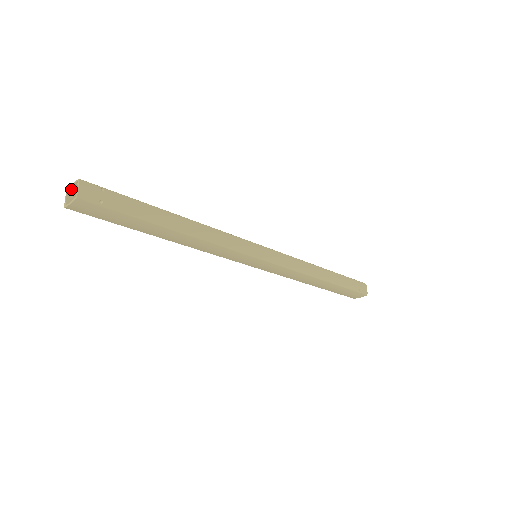
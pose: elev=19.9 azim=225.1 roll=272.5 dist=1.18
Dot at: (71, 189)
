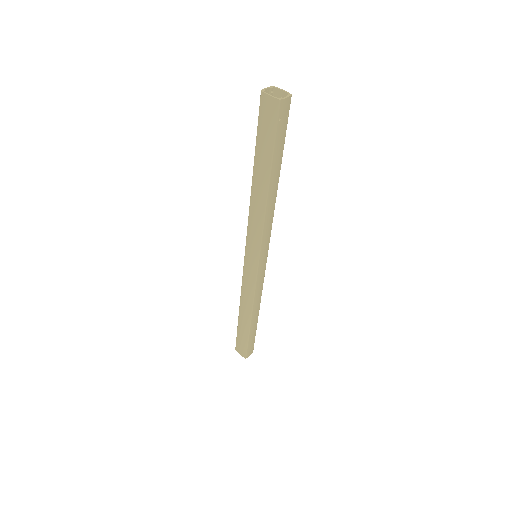
Dot at: (276, 89)
